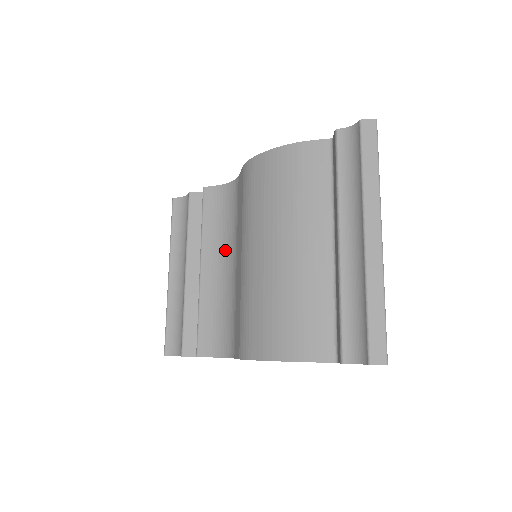
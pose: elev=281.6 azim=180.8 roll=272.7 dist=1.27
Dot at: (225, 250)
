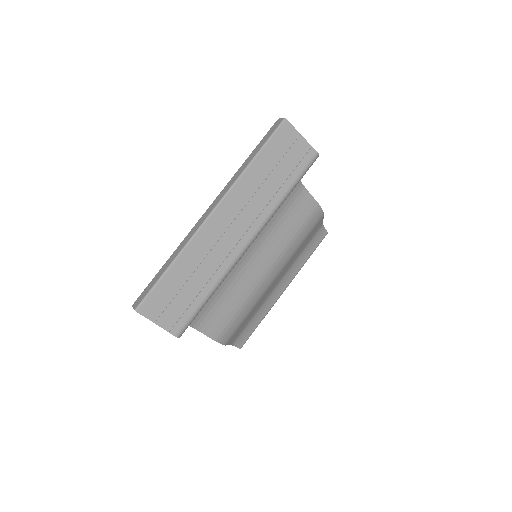
Dot at: occluded
